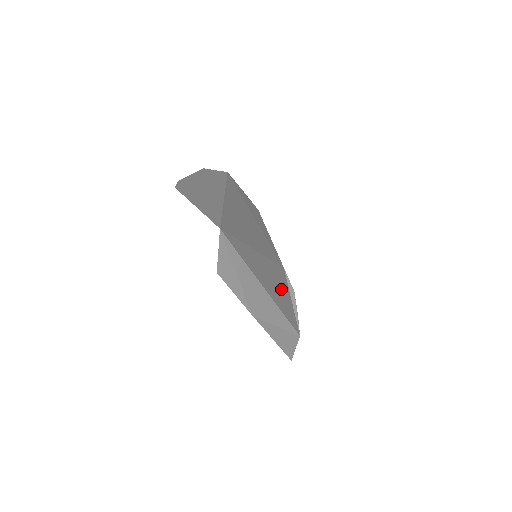
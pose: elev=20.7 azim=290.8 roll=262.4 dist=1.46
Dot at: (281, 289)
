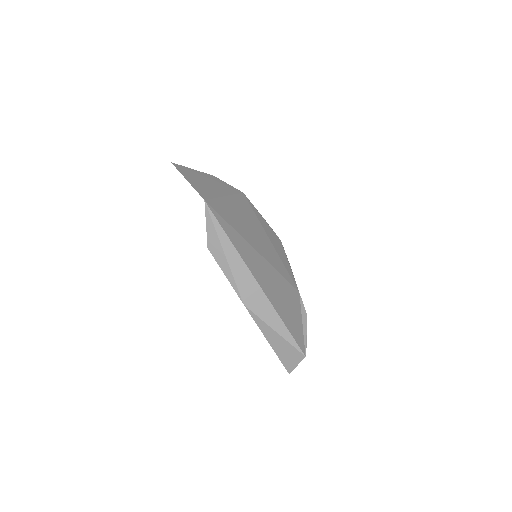
Dot at: (286, 300)
